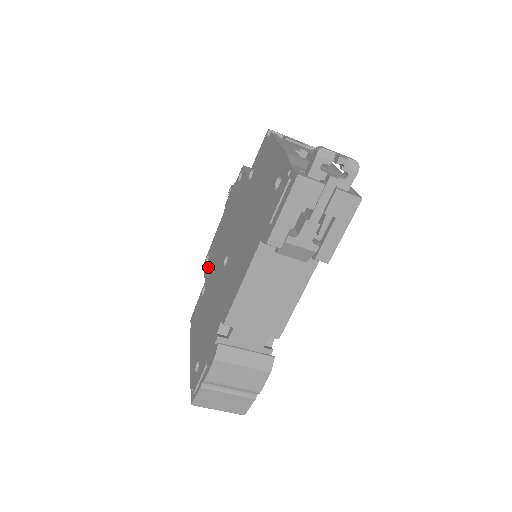
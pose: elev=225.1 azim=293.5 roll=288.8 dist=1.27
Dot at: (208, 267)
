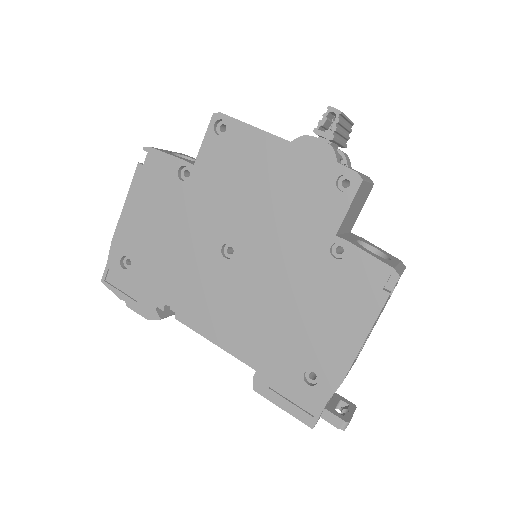
Dot at: (212, 157)
